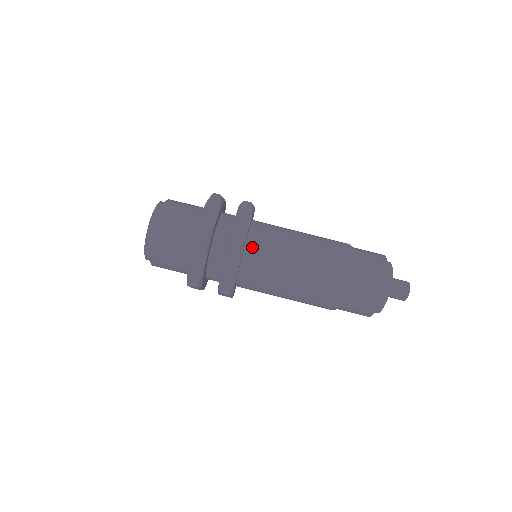
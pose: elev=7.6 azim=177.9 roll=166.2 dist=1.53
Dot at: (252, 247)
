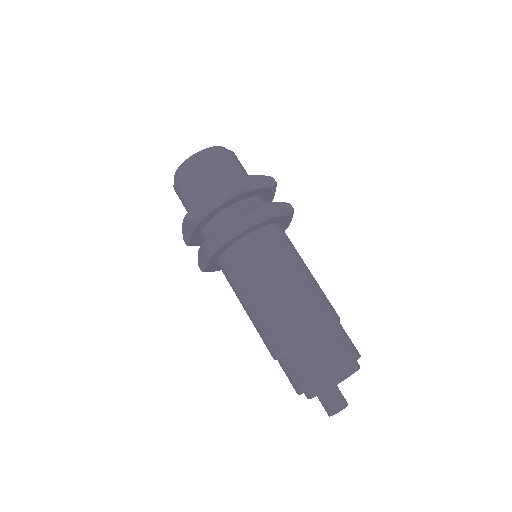
Dot at: (230, 256)
